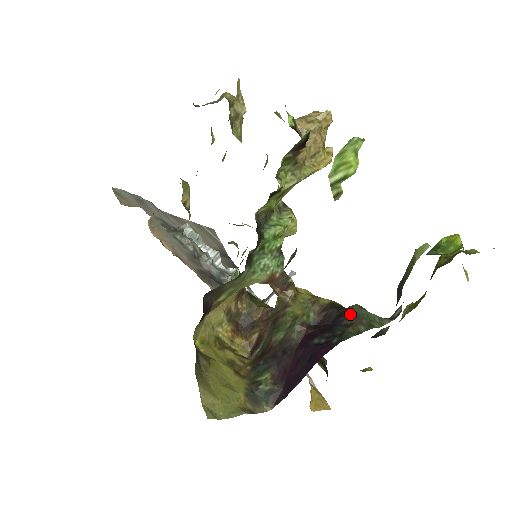
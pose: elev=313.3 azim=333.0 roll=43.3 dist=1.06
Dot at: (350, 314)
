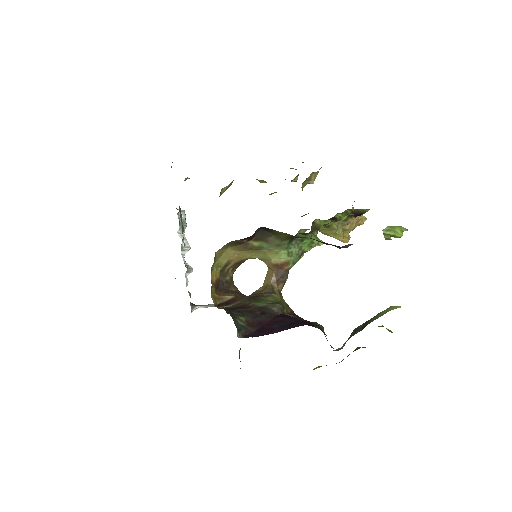
Dot at: (317, 324)
